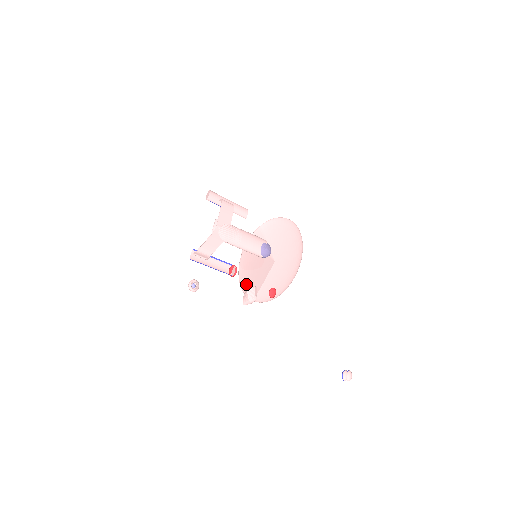
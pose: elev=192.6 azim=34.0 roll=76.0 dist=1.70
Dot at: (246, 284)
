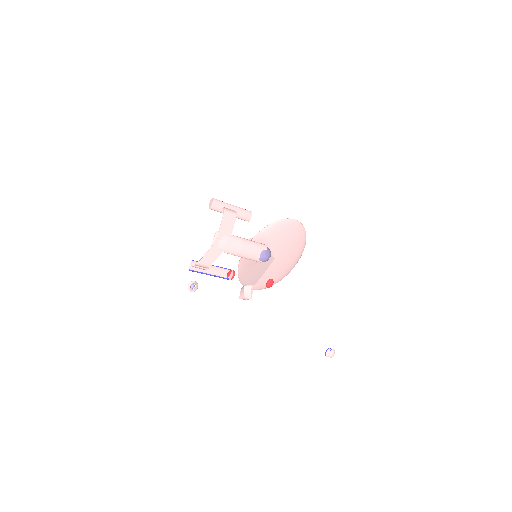
Dot at: (244, 279)
